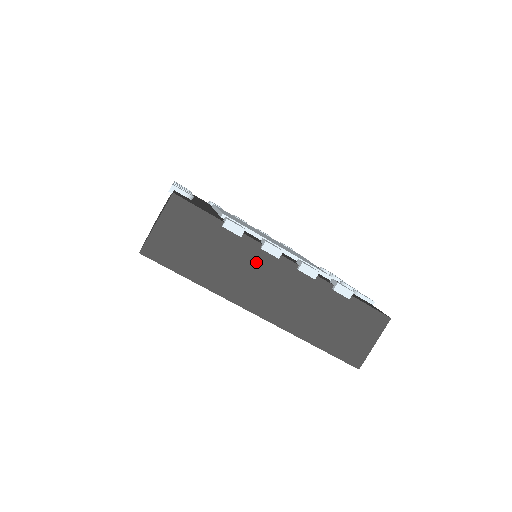
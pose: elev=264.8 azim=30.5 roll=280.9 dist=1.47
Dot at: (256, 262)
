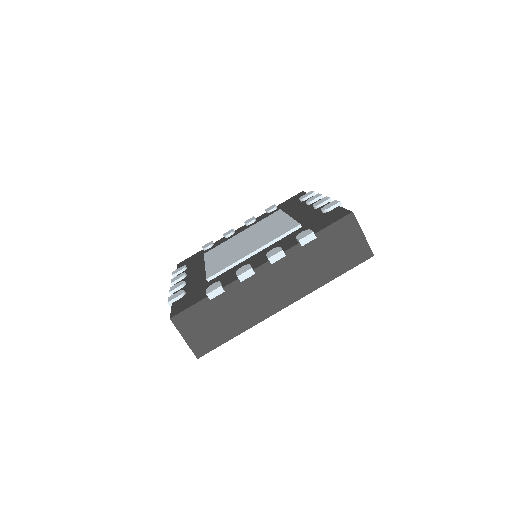
Dot at: (248, 289)
